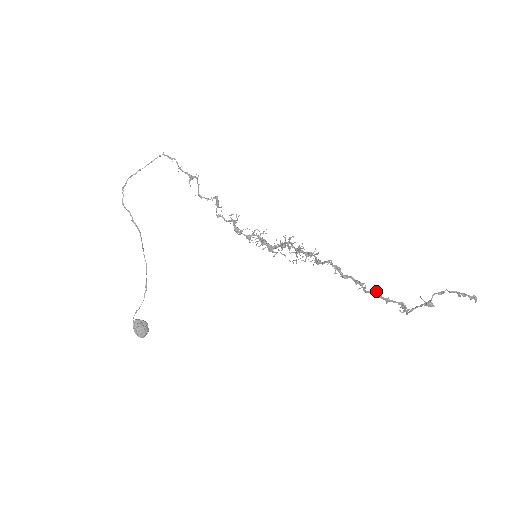
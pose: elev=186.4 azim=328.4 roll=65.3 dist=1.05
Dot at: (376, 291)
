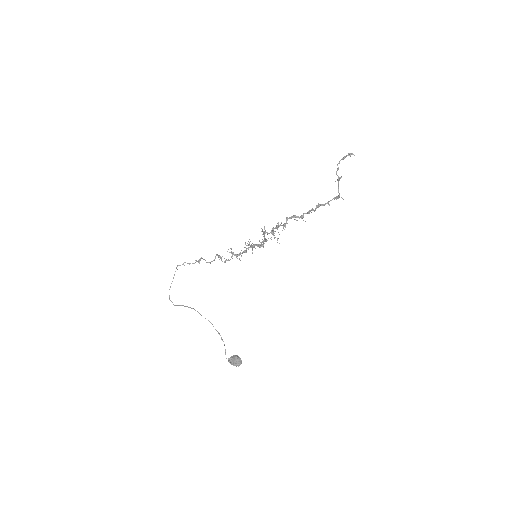
Dot at: (318, 204)
